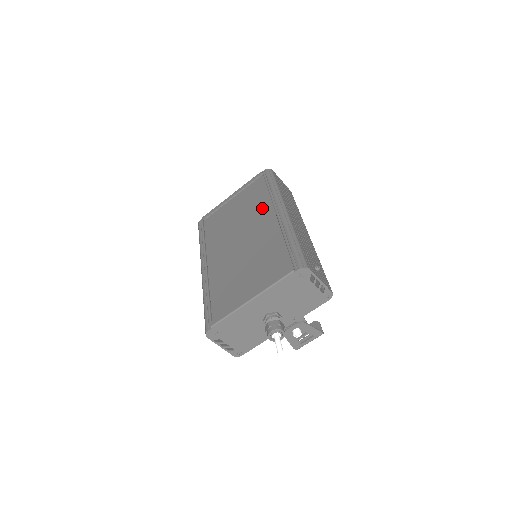
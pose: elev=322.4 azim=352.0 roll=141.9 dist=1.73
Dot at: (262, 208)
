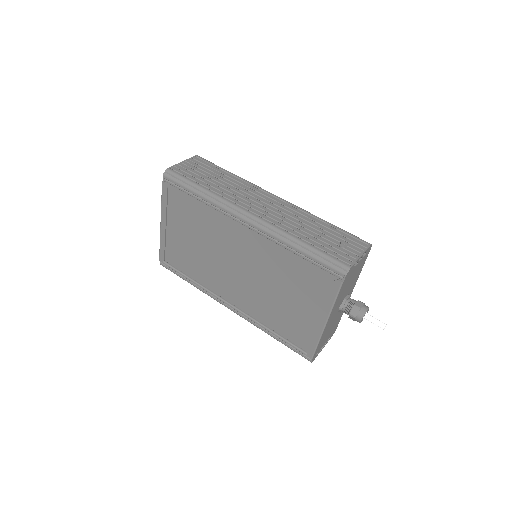
Dot at: (218, 224)
